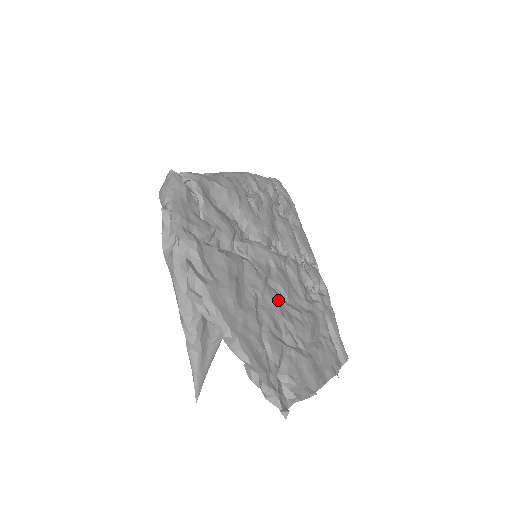
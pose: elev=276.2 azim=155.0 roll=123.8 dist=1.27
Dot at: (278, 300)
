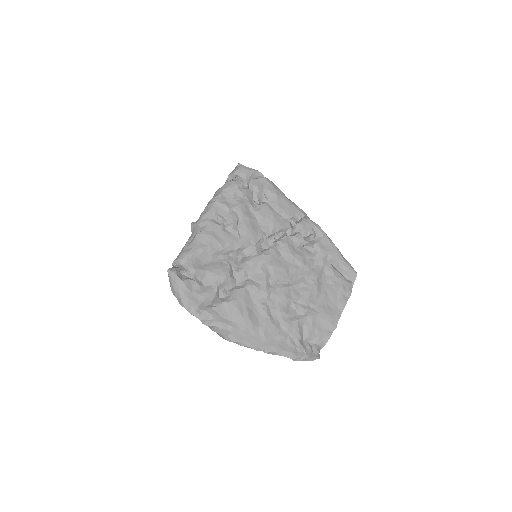
Dot at: (282, 291)
